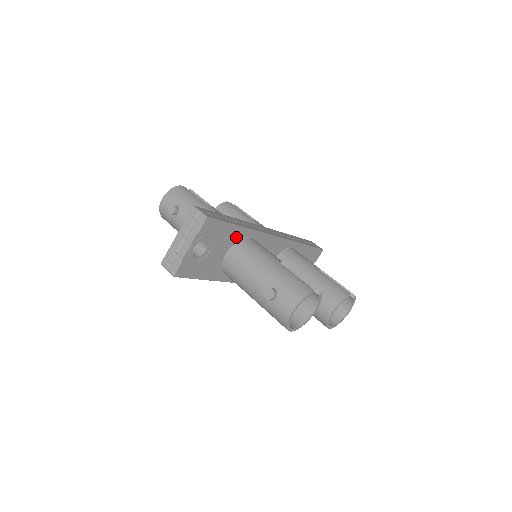
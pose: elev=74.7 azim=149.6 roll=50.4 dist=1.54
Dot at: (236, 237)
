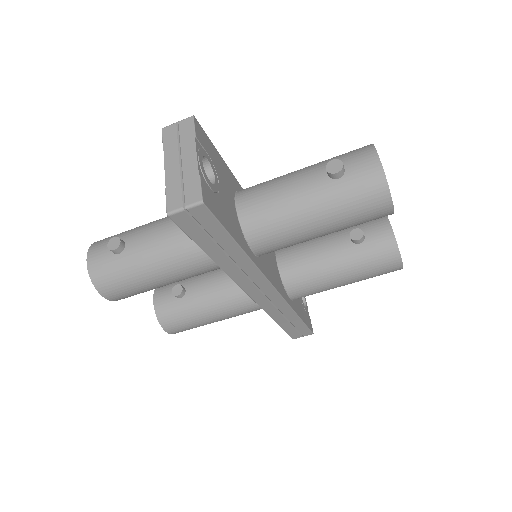
Dot at: (231, 183)
